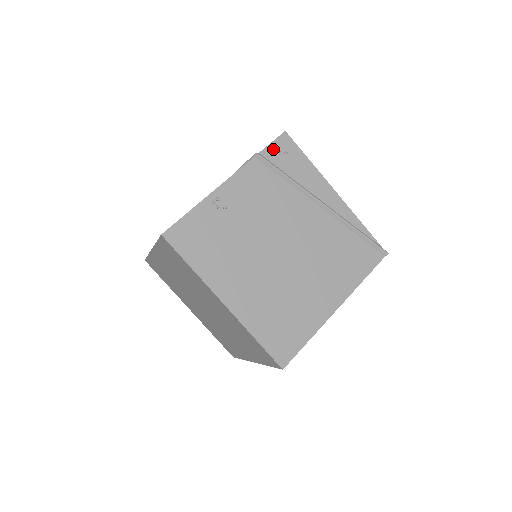
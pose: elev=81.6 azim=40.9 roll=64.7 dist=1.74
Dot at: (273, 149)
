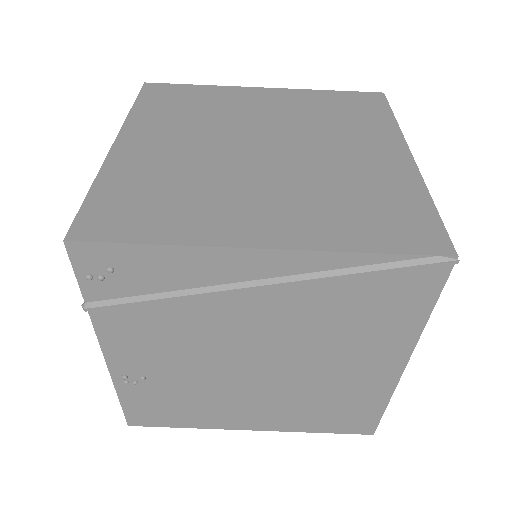
Dot at: (90, 281)
